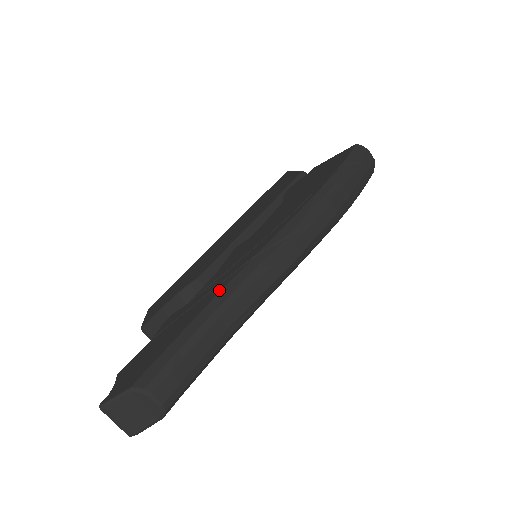
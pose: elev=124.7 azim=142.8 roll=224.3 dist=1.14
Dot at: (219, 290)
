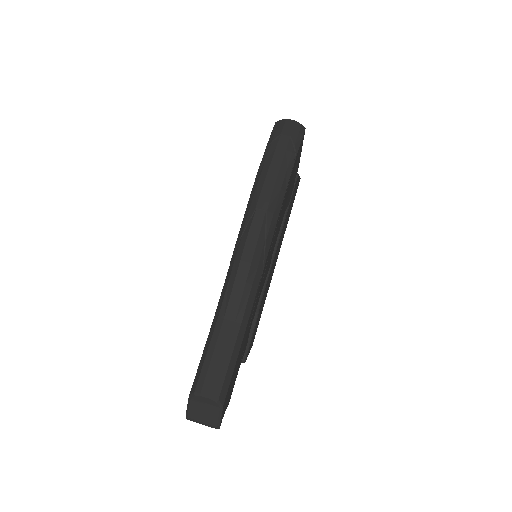
Dot at: (219, 300)
